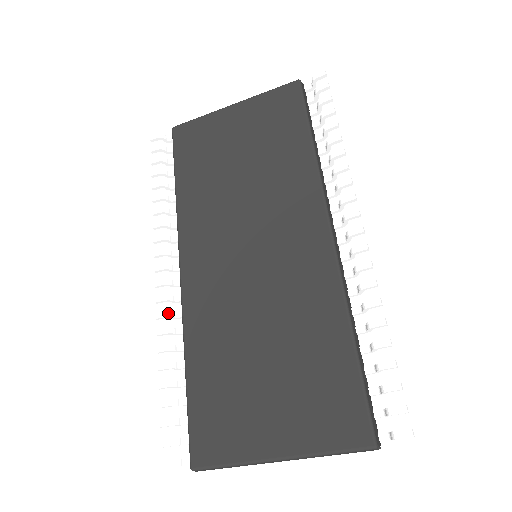
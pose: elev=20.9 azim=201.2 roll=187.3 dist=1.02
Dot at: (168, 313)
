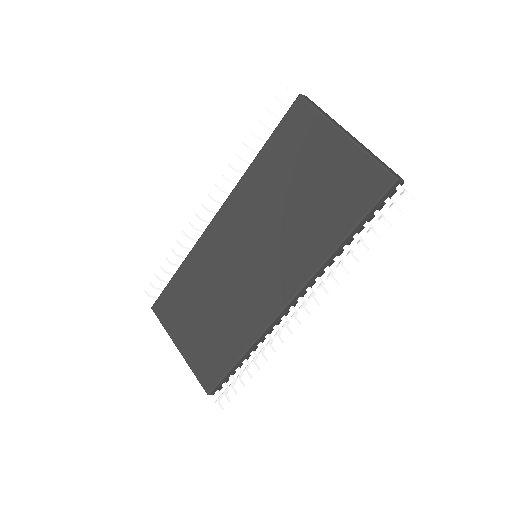
Dot at: (194, 230)
